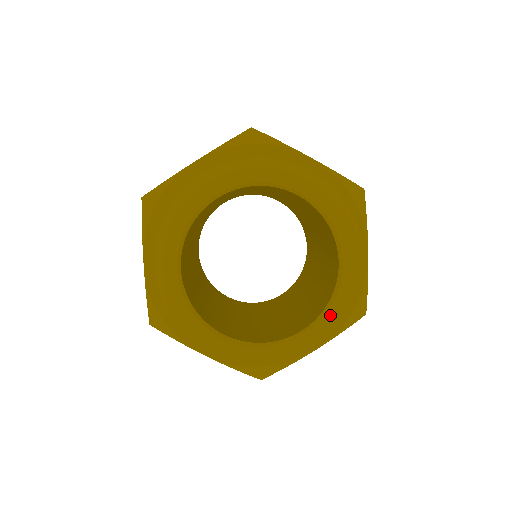
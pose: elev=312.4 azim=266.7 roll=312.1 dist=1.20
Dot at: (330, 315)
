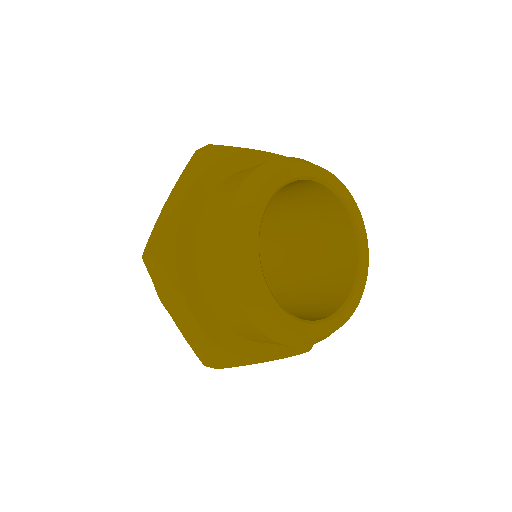
Dot at: (364, 259)
